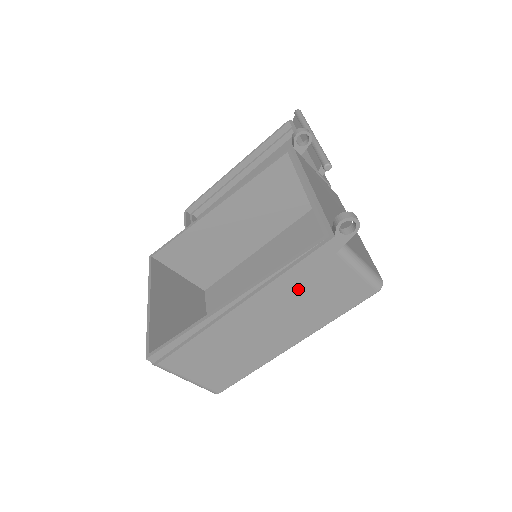
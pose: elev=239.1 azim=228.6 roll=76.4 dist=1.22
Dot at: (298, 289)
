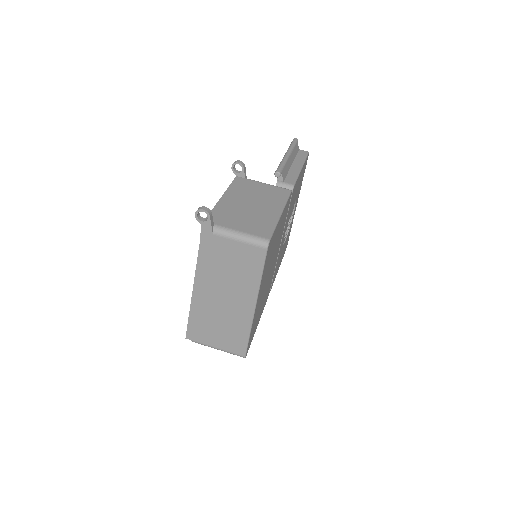
Dot at: (216, 265)
